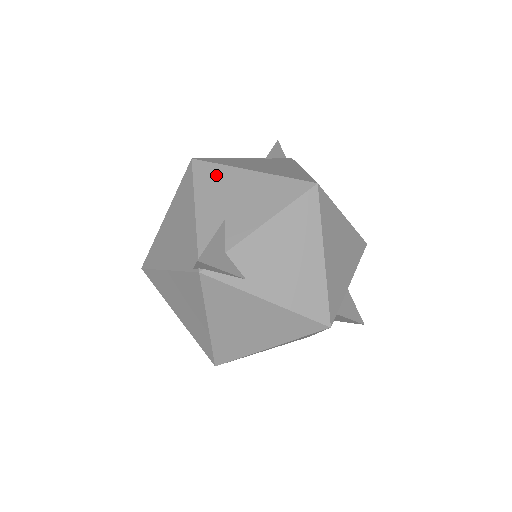
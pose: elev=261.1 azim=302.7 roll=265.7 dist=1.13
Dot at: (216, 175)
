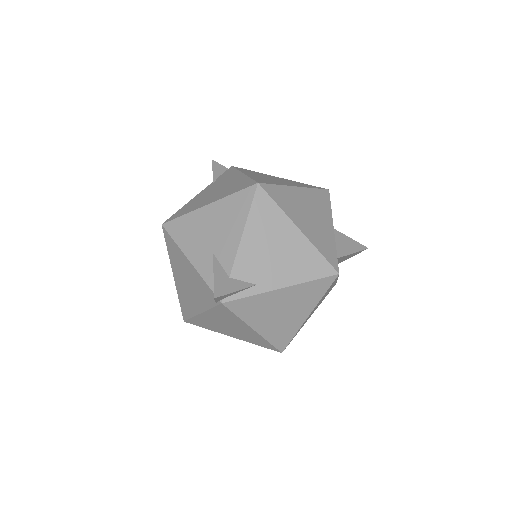
Dot at: (186, 225)
